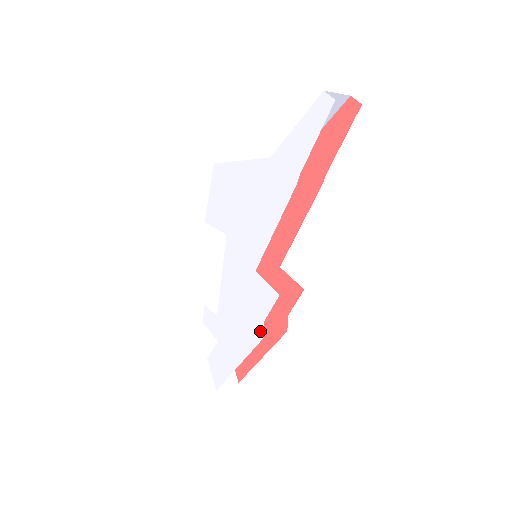
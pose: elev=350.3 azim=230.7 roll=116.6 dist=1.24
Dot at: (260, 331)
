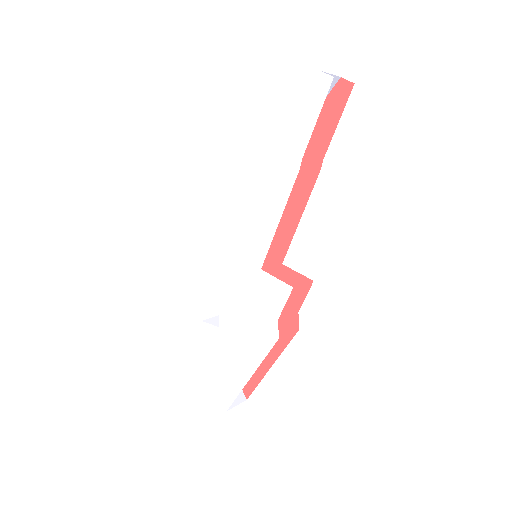
Dot at: (274, 332)
